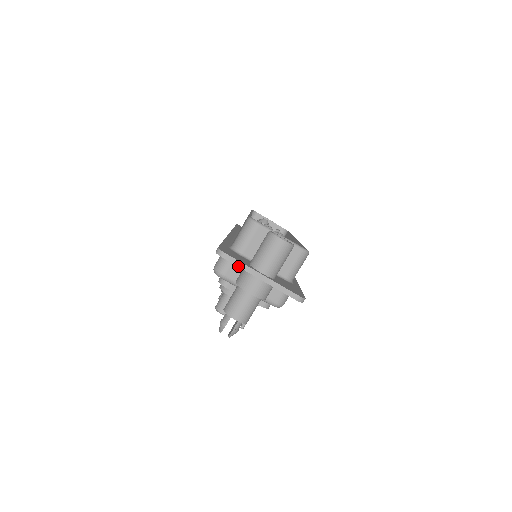
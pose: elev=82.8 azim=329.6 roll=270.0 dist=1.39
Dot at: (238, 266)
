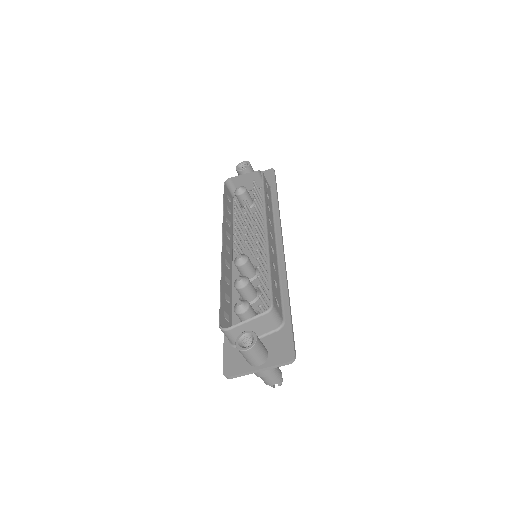
Dot at: occluded
